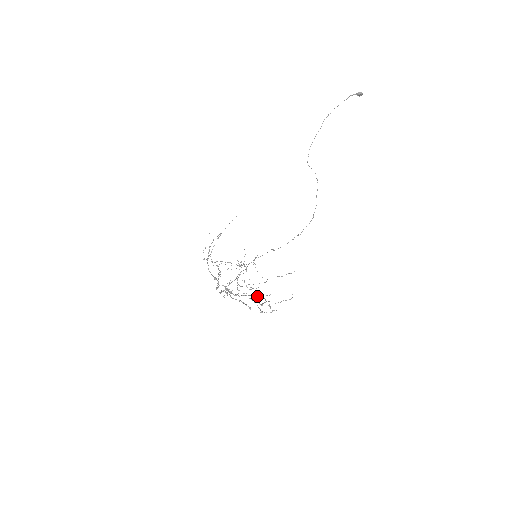
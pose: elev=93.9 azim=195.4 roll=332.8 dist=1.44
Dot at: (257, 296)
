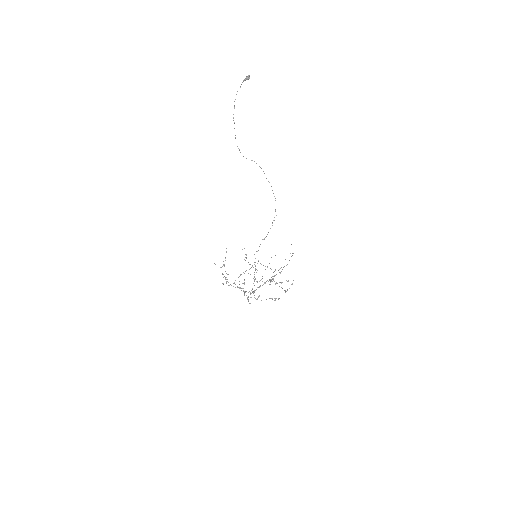
Dot at: (273, 276)
